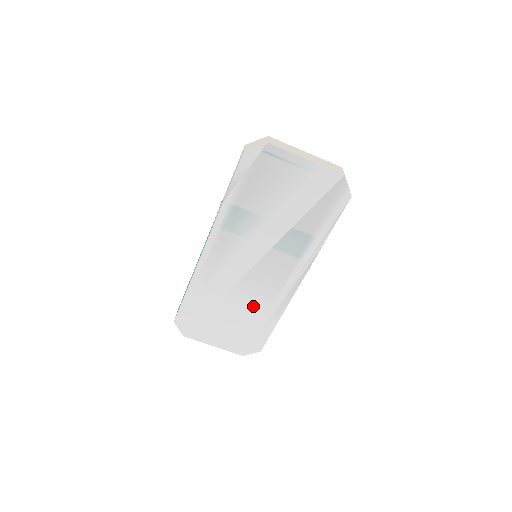
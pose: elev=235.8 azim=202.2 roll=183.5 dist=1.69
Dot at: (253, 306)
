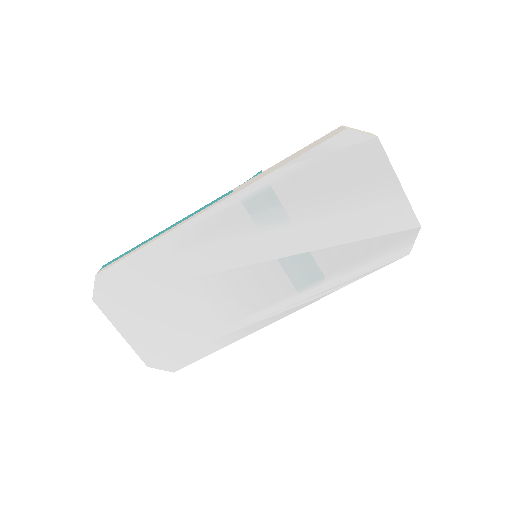
Dot at: (210, 312)
